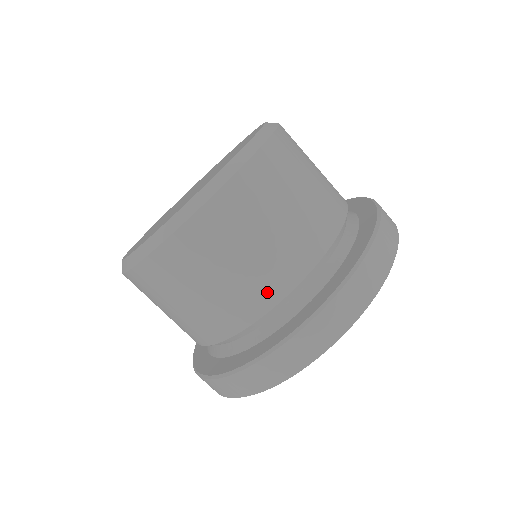
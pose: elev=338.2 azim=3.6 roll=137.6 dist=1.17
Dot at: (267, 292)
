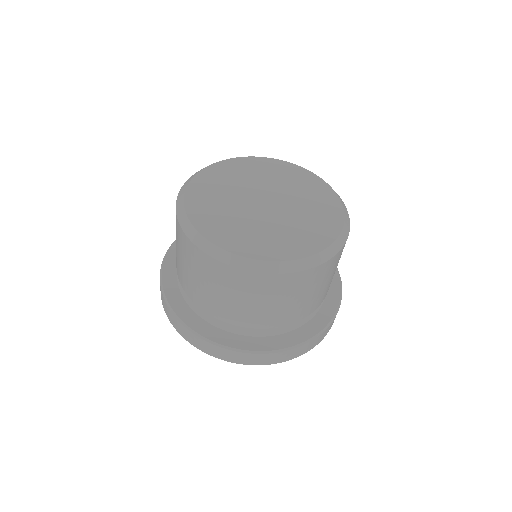
Dot at: (250, 321)
